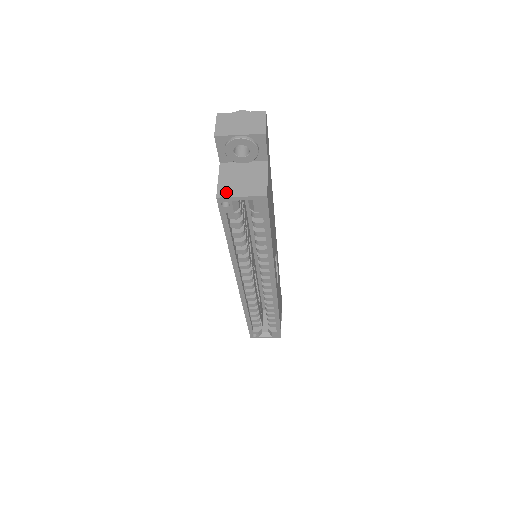
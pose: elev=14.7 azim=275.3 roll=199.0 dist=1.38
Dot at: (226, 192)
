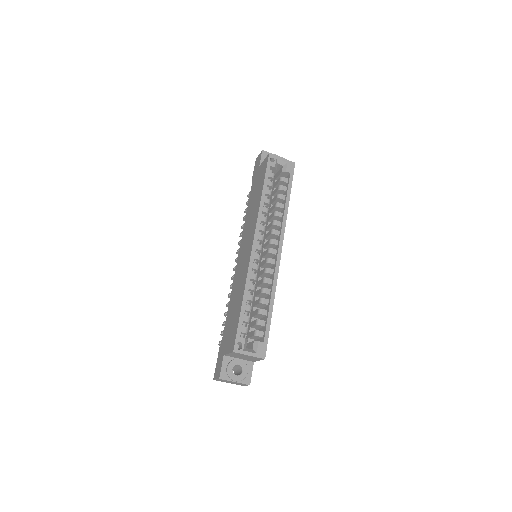
Dot at: (273, 157)
